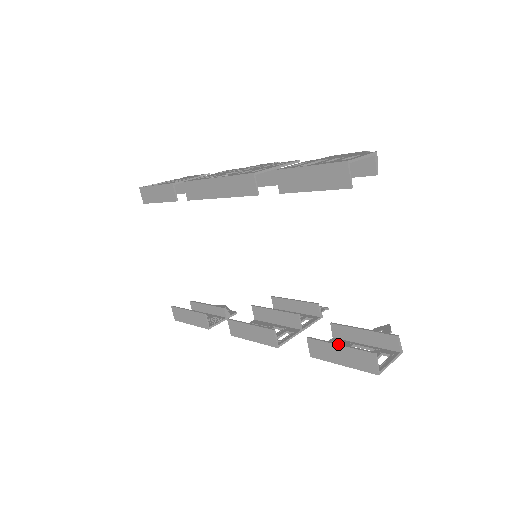
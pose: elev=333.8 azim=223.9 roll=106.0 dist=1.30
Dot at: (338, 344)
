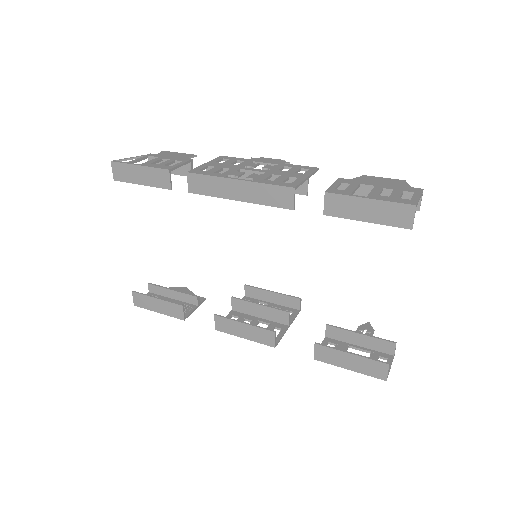
Dot at: (350, 353)
